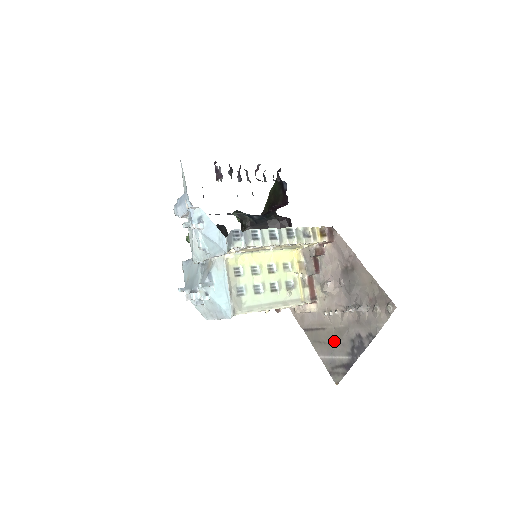
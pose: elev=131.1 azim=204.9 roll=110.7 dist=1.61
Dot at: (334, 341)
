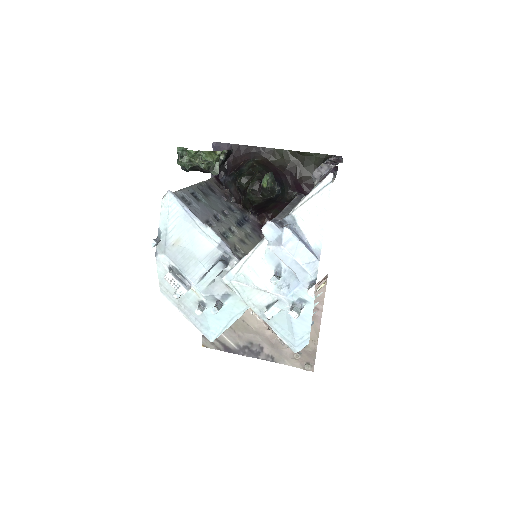
Dot at: (233, 326)
